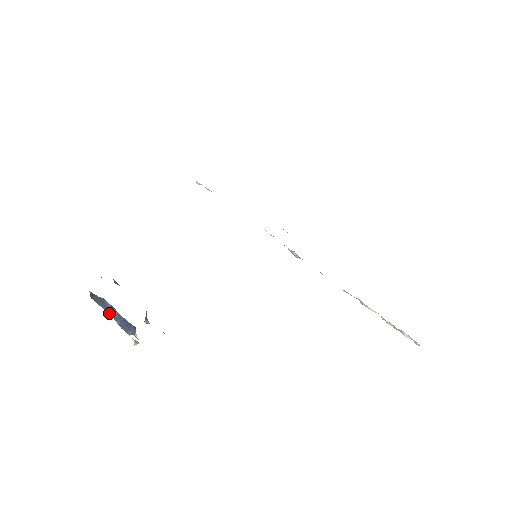
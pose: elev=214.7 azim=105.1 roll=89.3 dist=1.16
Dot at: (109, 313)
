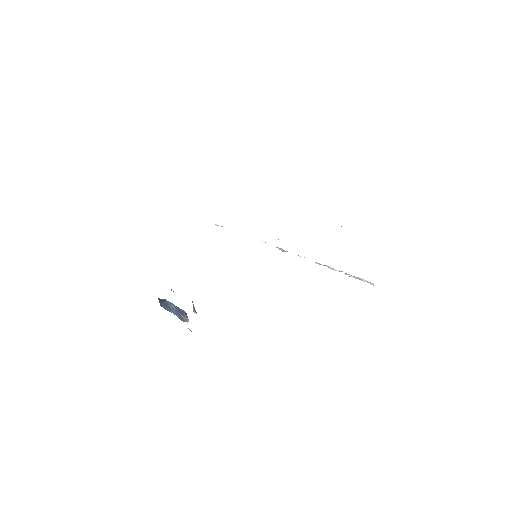
Dot at: (172, 312)
